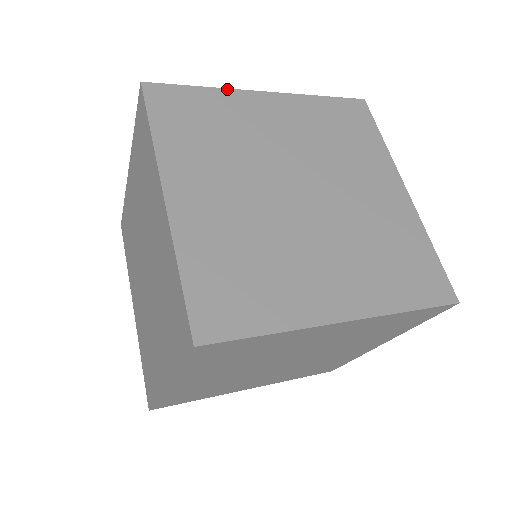
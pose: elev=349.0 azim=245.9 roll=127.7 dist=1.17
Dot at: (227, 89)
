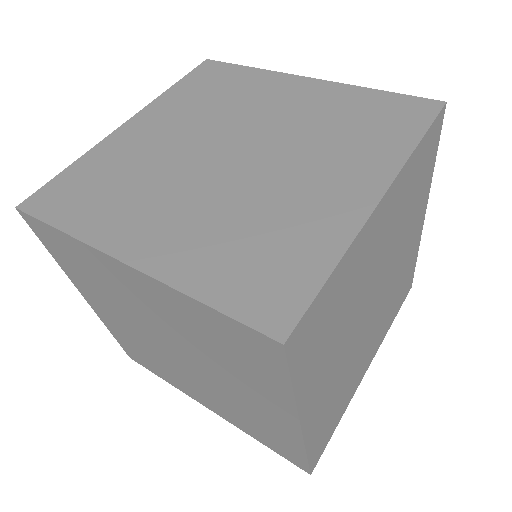
Dot at: (83, 243)
